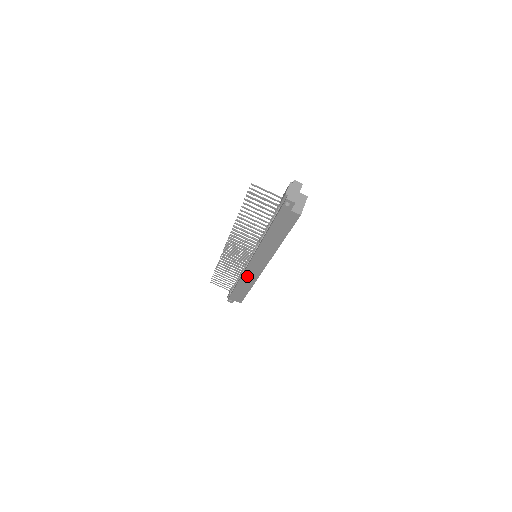
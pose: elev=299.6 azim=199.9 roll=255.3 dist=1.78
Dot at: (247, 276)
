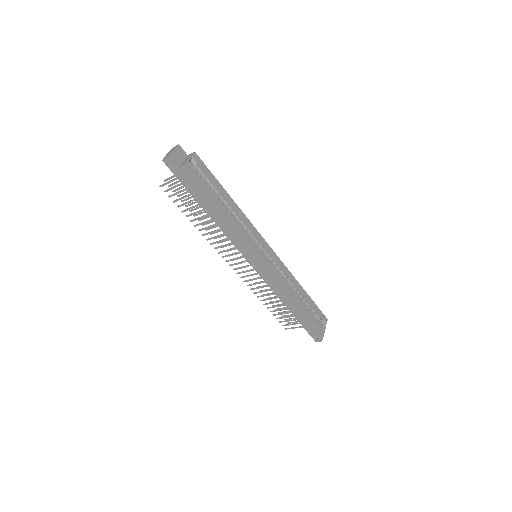
Dot at: (273, 285)
